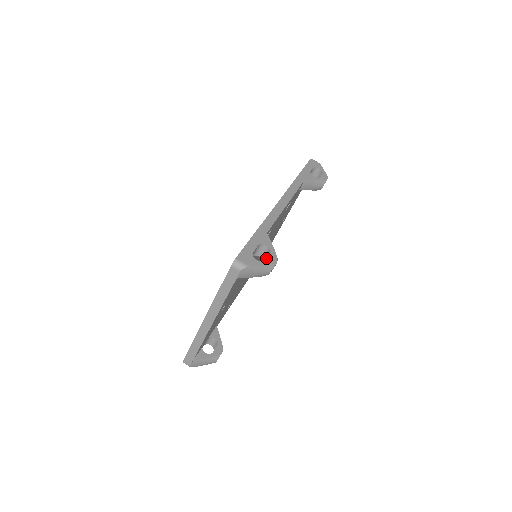
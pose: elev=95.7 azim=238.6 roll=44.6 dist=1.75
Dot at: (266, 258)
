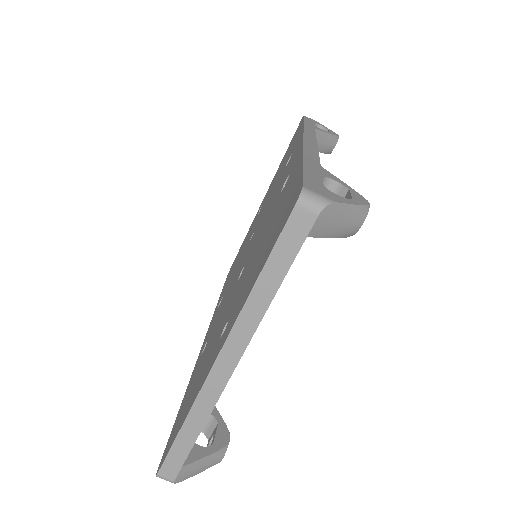
Dot at: occluded
